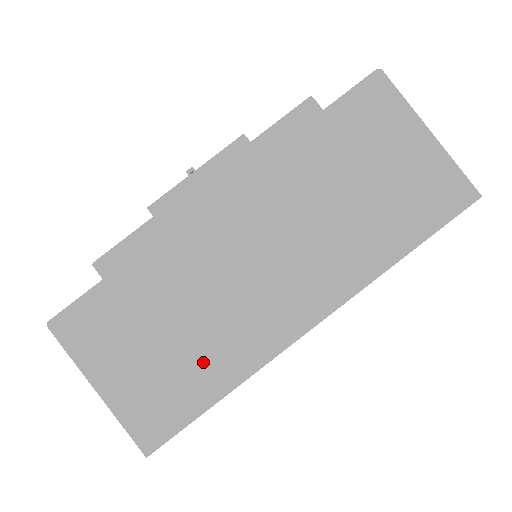
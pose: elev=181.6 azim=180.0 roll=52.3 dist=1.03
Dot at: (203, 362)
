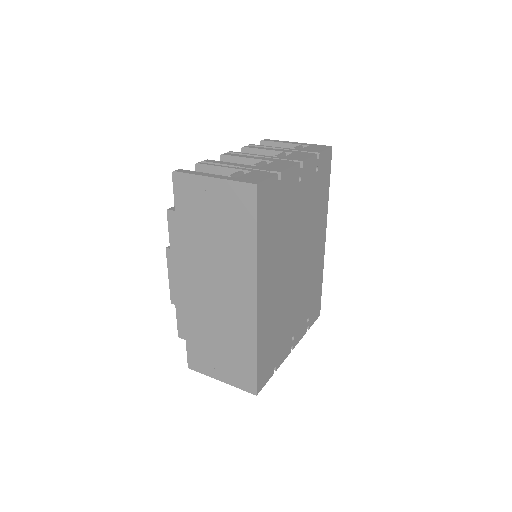
Dot at: (238, 347)
